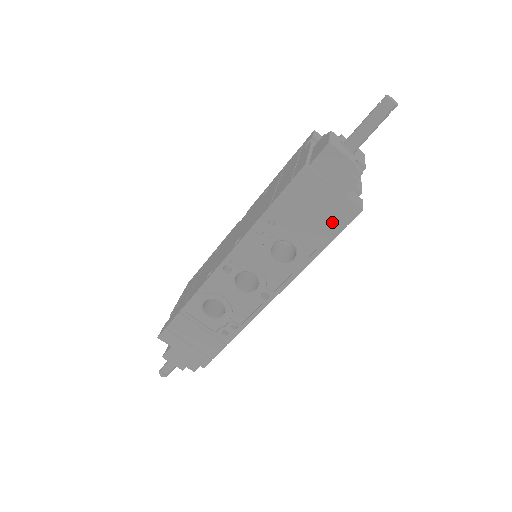
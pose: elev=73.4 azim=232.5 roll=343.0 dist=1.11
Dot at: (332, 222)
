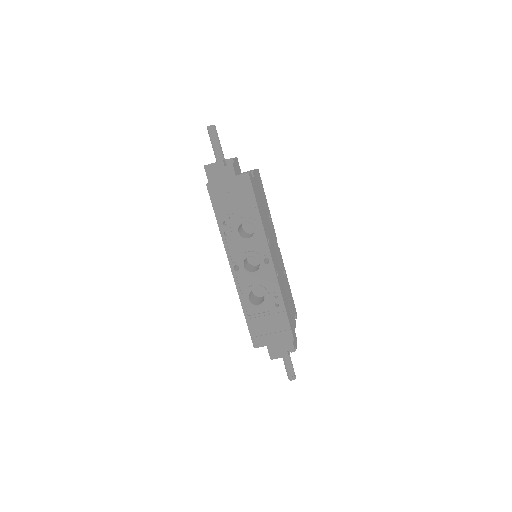
Dot at: (245, 192)
